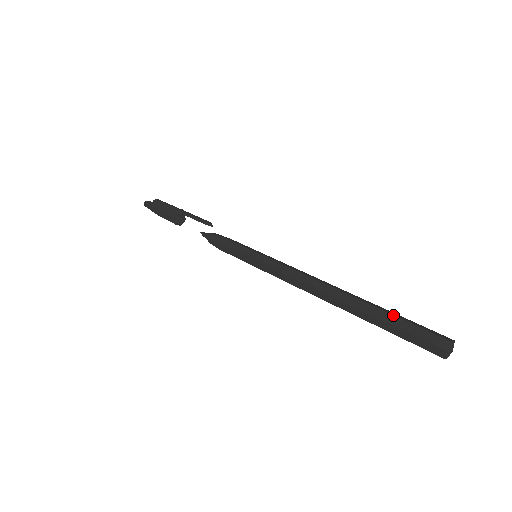
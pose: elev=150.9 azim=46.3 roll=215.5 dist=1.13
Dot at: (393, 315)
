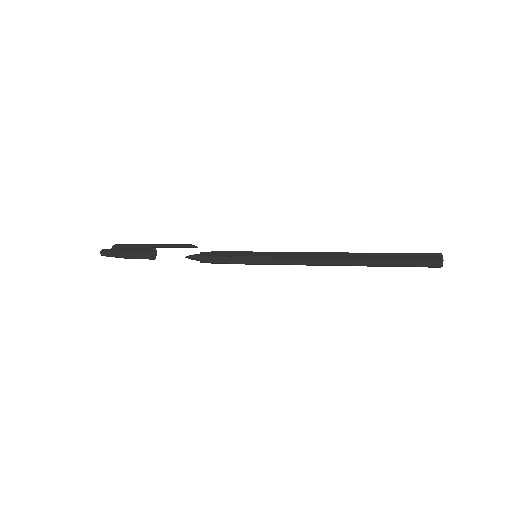
Dot at: (395, 253)
